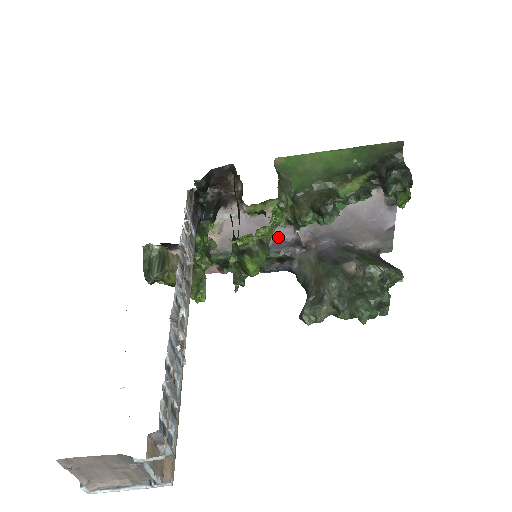
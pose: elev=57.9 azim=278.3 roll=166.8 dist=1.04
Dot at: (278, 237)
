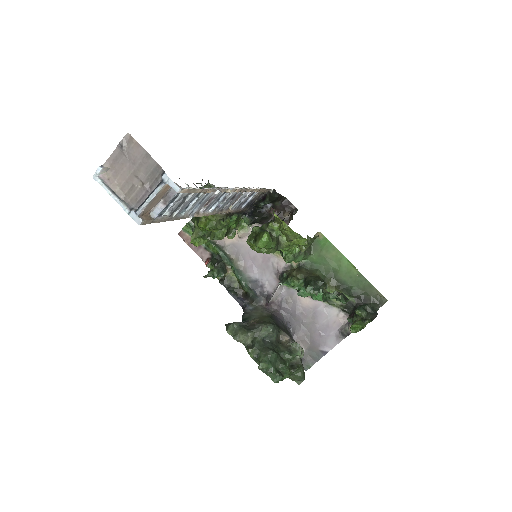
Dot at: (263, 280)
